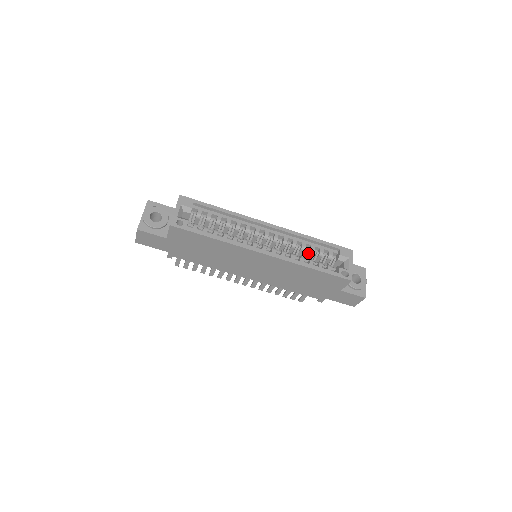
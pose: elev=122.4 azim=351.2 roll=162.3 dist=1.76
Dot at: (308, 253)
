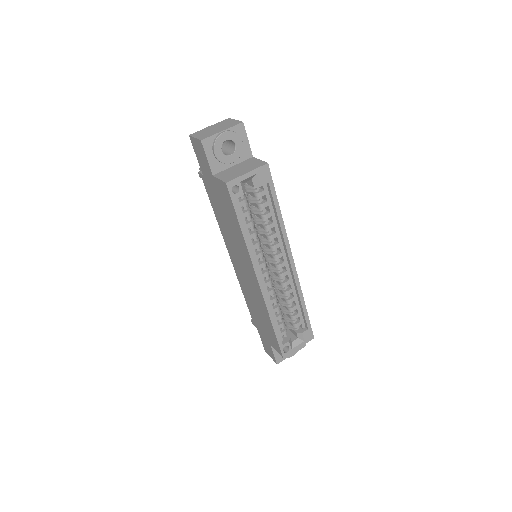
Dot at: (287, 305)
